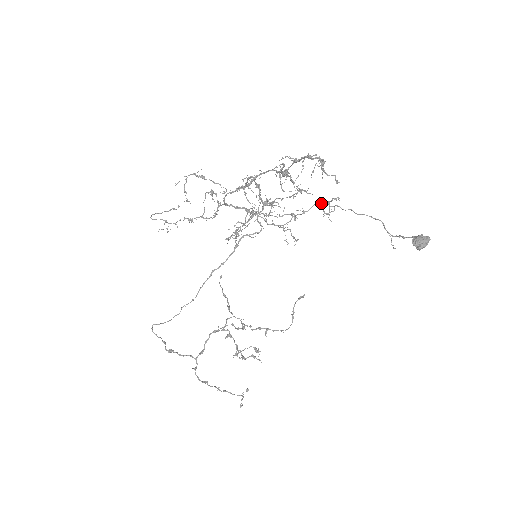
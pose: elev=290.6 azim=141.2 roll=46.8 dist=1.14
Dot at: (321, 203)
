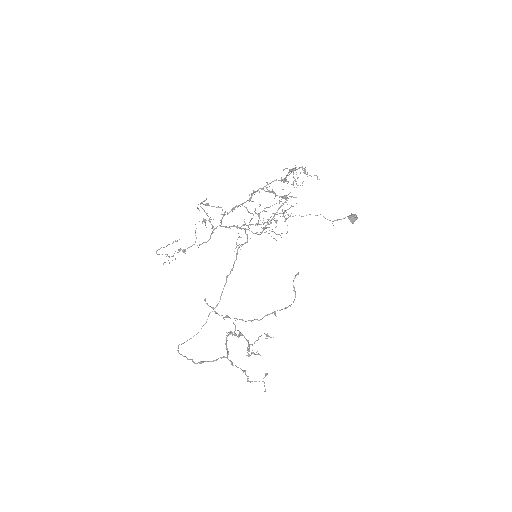
Dot at: (280, 213)
